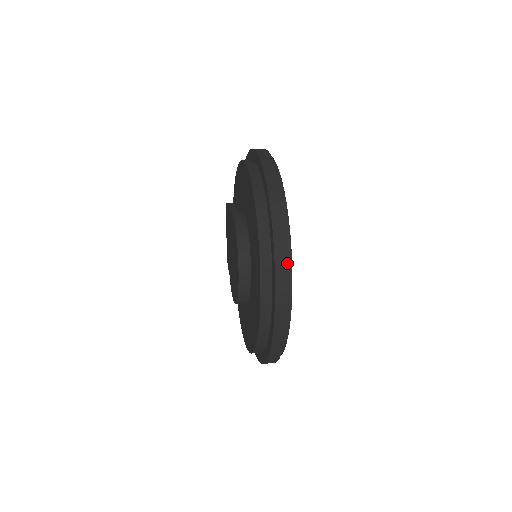
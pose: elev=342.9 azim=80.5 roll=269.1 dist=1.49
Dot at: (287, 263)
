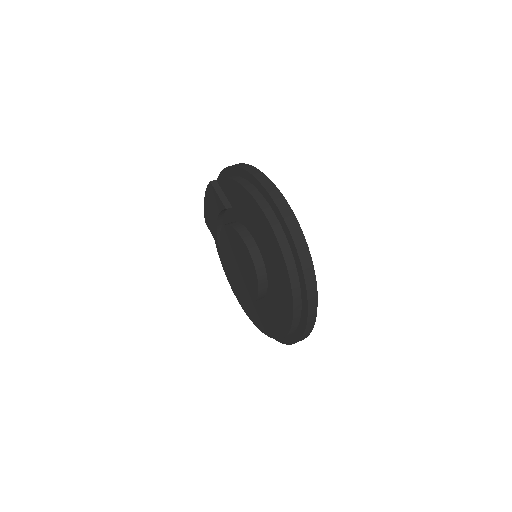
Dot at: (314, 324)
